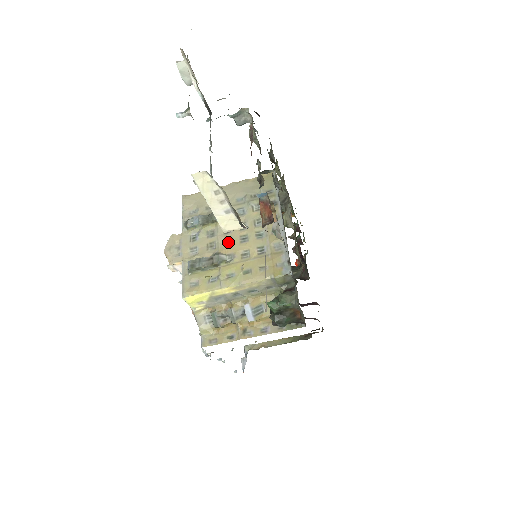
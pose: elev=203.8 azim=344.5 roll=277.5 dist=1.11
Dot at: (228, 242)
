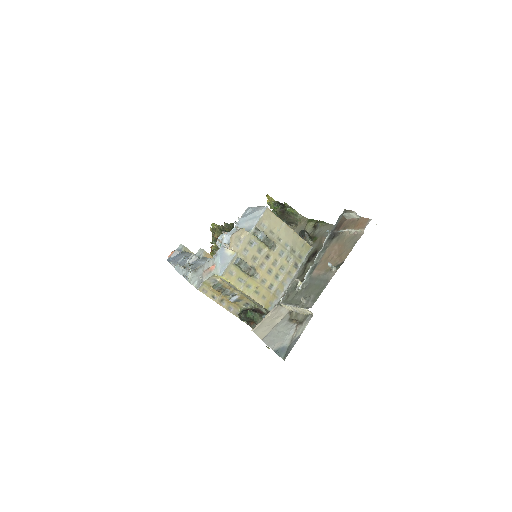
Dot at: (263, 265)
